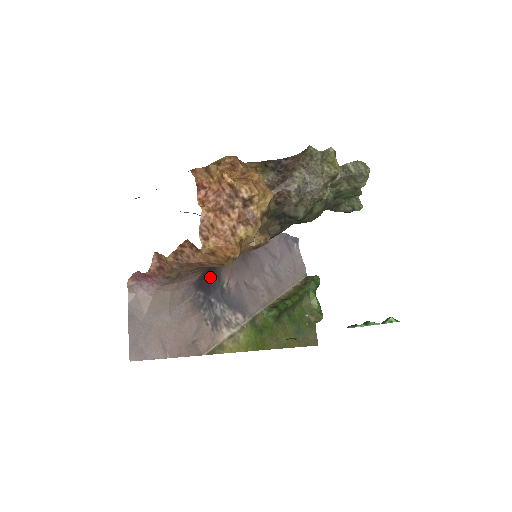
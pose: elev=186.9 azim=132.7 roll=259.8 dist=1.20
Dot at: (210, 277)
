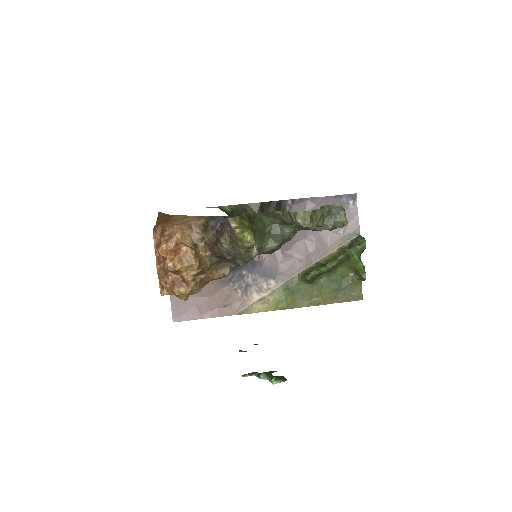
Dot at: occluded
